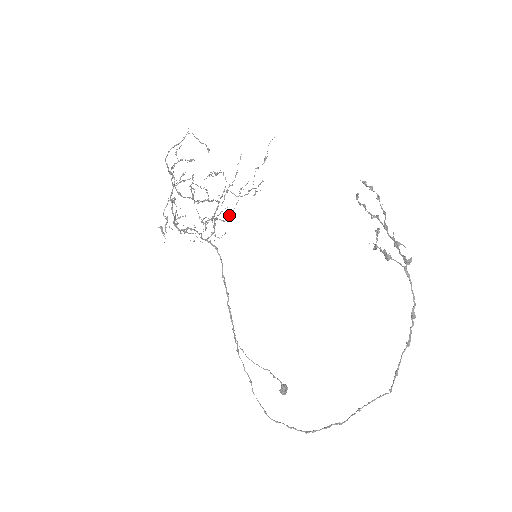
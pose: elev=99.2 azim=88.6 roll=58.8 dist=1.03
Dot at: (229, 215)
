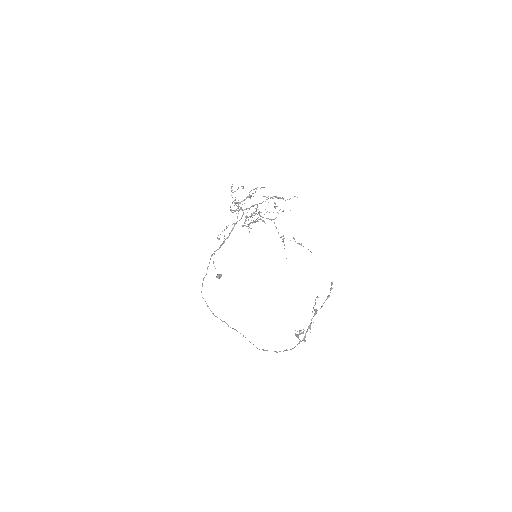
Dot at: occluded
